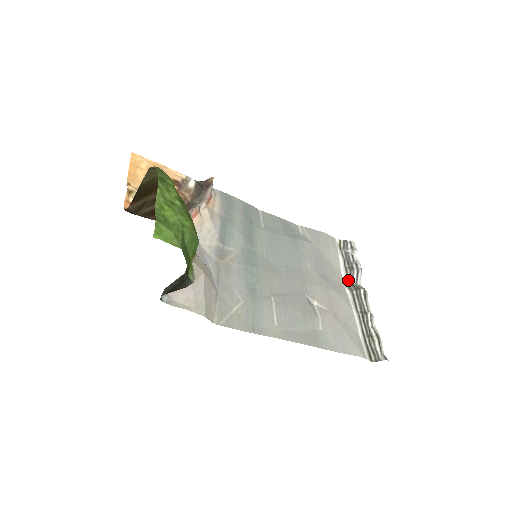
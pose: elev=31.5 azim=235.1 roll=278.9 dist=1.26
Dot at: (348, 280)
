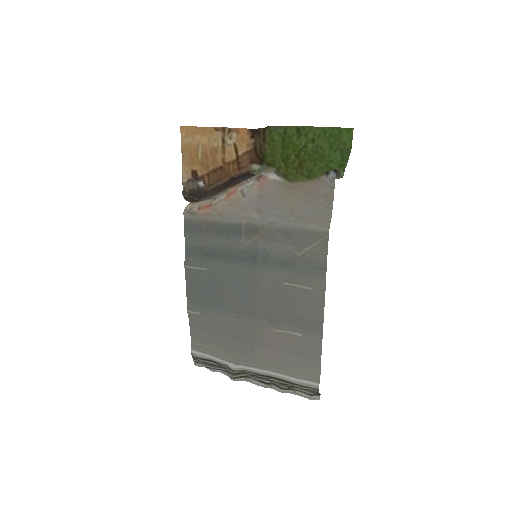
Dot at: (230, 370)
